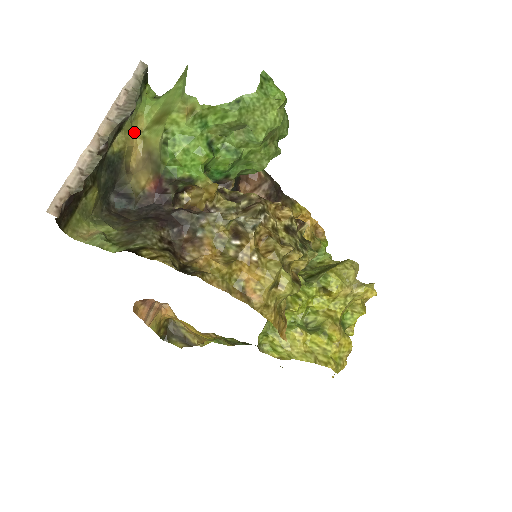
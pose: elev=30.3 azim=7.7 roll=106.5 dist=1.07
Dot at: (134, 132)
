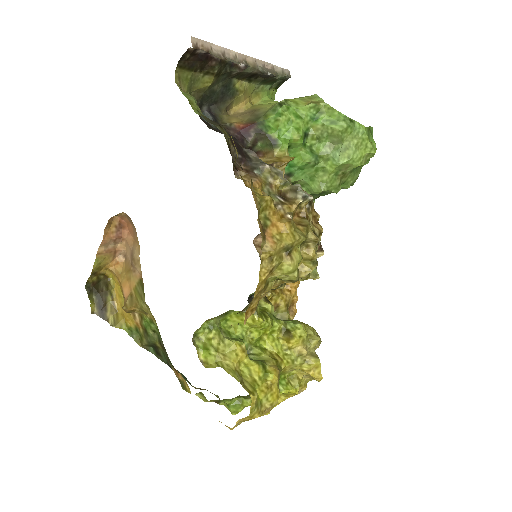
Dot at: (249, 98)
